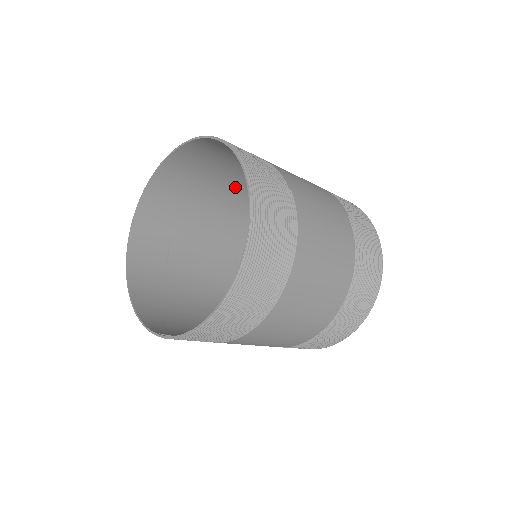
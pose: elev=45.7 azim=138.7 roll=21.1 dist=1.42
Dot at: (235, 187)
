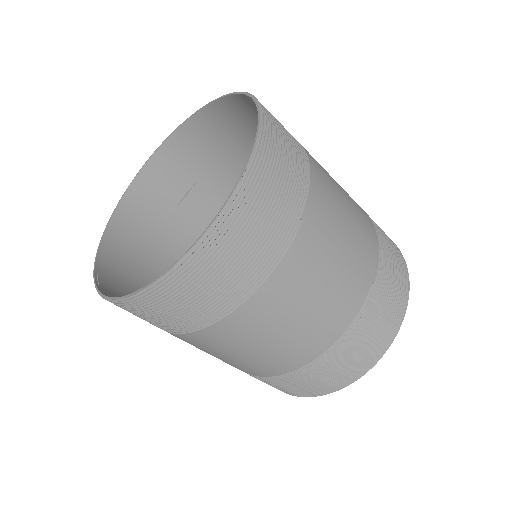
Dot at: occluded
